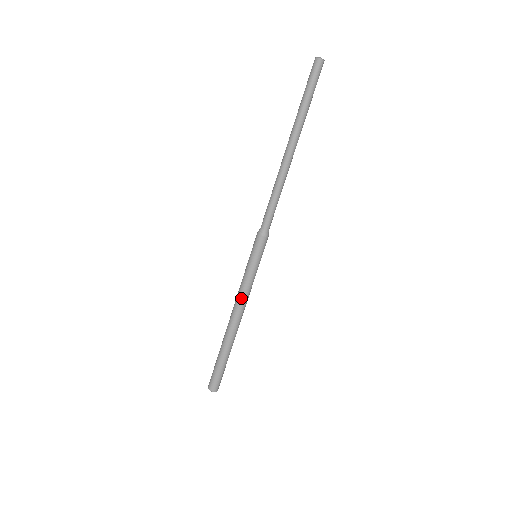
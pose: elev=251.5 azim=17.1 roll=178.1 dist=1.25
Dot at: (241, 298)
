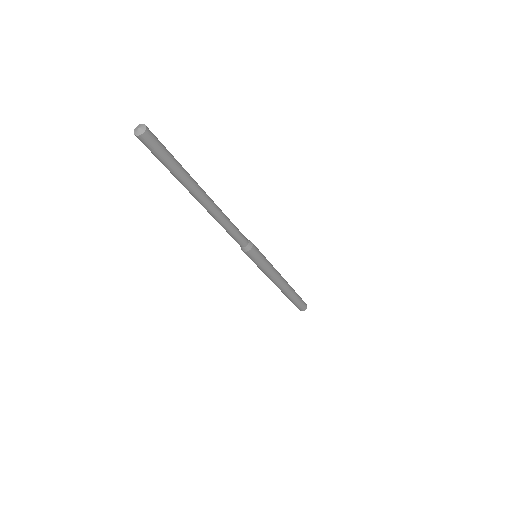
Dot at: (273, 278)
